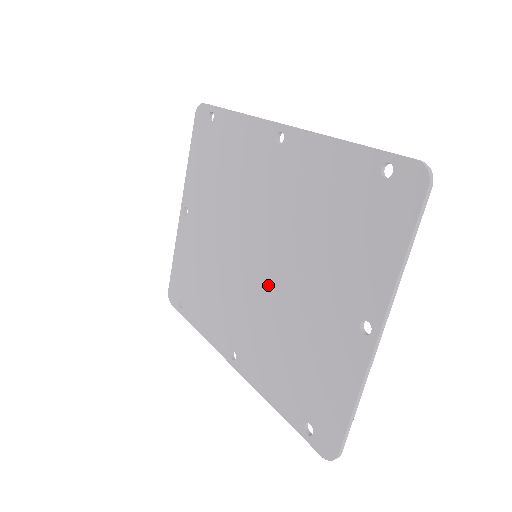
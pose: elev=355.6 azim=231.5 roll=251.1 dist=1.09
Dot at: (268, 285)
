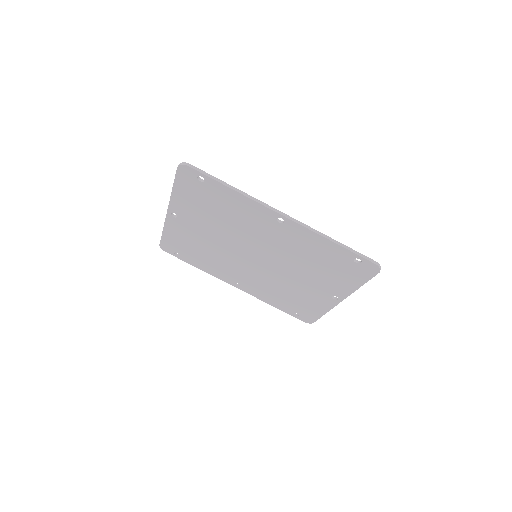
Dot at: (268, 270)
